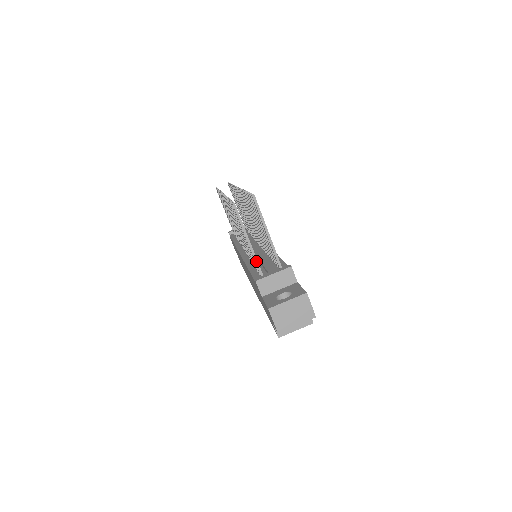
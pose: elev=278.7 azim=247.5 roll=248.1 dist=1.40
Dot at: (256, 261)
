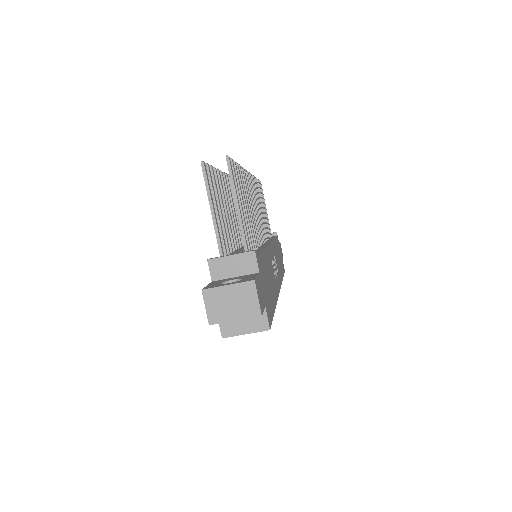
Dot at: (218, 238)
